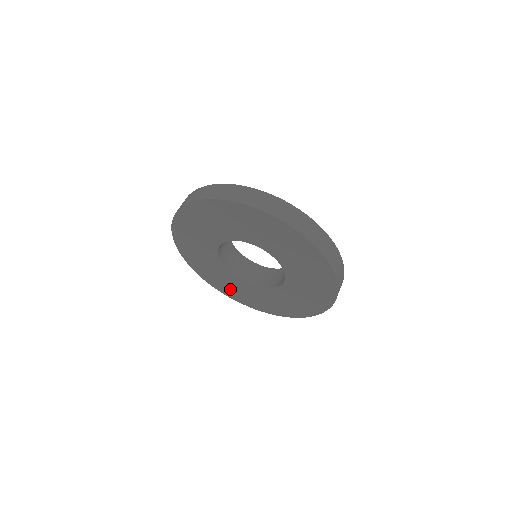
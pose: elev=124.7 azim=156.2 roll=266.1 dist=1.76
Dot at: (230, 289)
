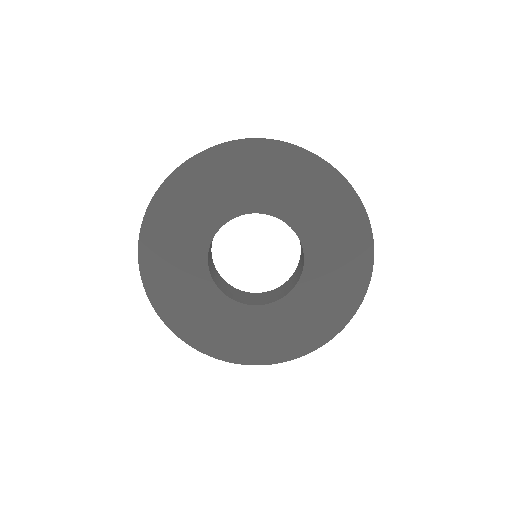
Dot at: (266, 343)
